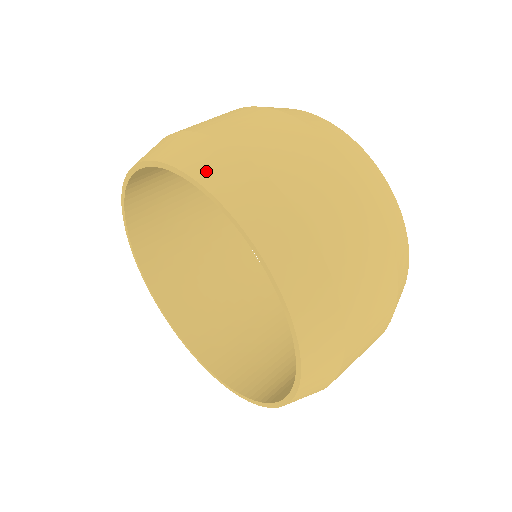
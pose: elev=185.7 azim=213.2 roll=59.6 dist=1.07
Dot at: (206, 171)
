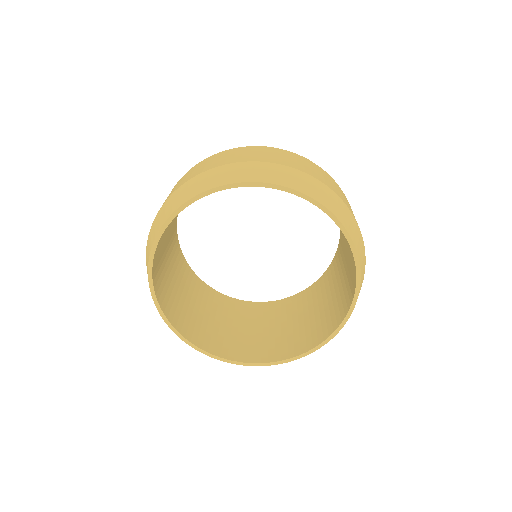
Dot at: (196, 190)
